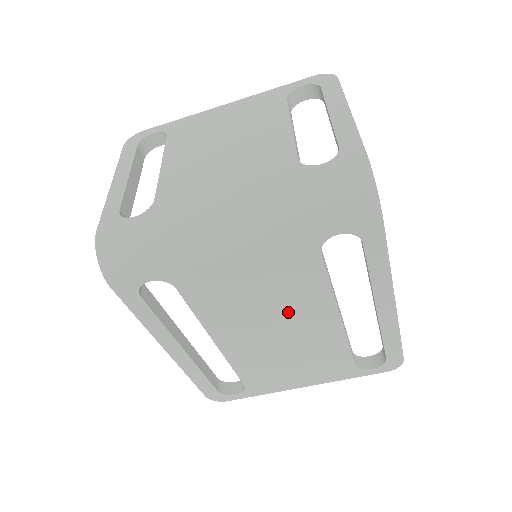
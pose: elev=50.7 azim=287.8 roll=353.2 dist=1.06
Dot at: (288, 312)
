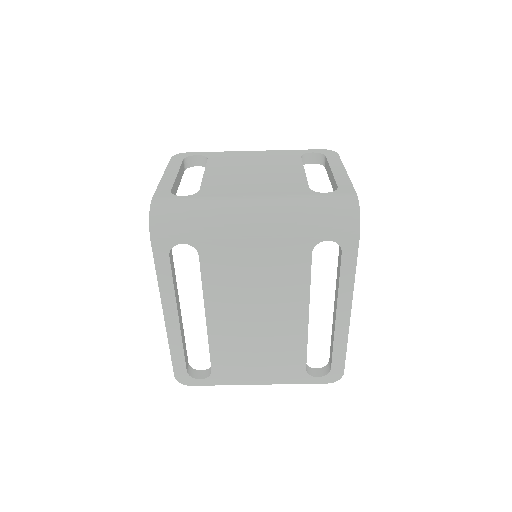
Dot at: (272, 301)
